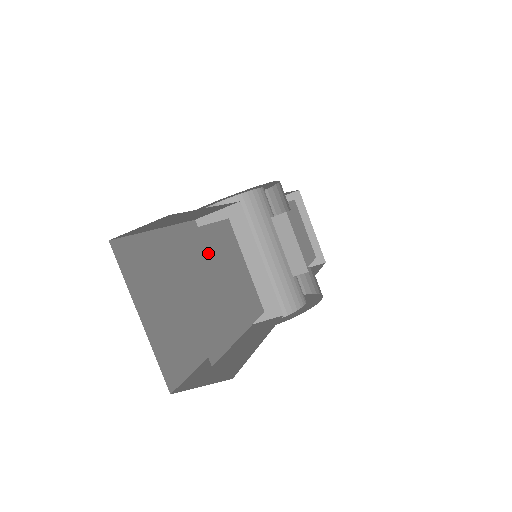
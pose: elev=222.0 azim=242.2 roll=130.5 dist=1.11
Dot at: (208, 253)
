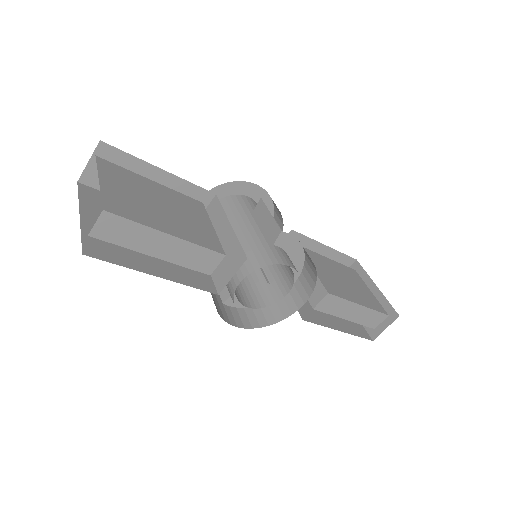
Dot at: (153, 191)
